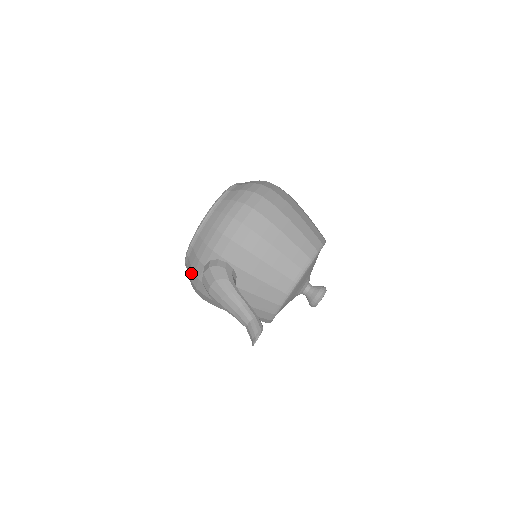
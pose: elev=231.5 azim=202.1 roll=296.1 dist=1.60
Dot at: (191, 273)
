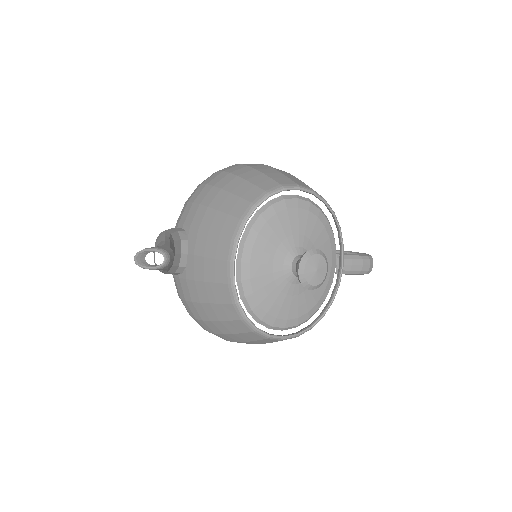
Dot at: occluded
